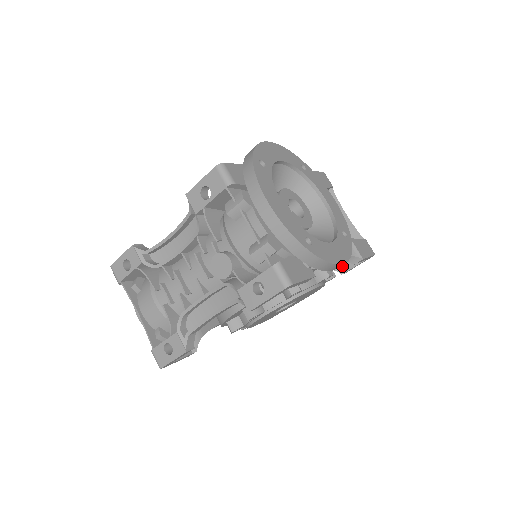
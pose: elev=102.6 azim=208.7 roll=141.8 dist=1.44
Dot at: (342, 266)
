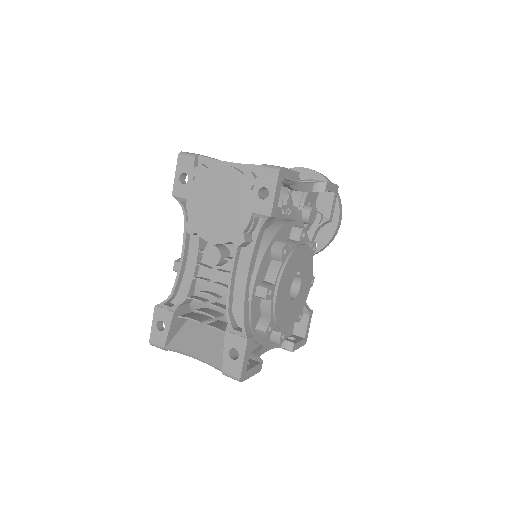
Dot at: (290, 341)
